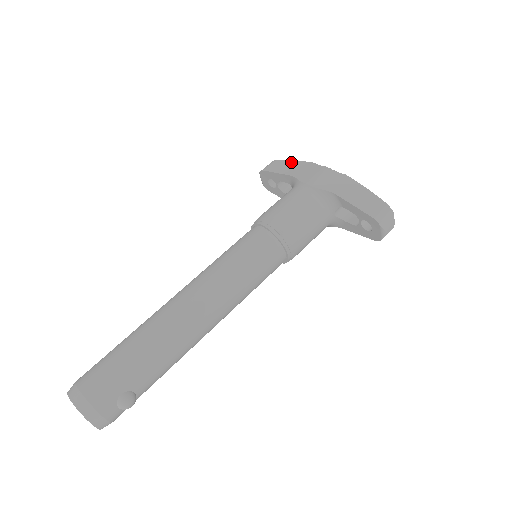
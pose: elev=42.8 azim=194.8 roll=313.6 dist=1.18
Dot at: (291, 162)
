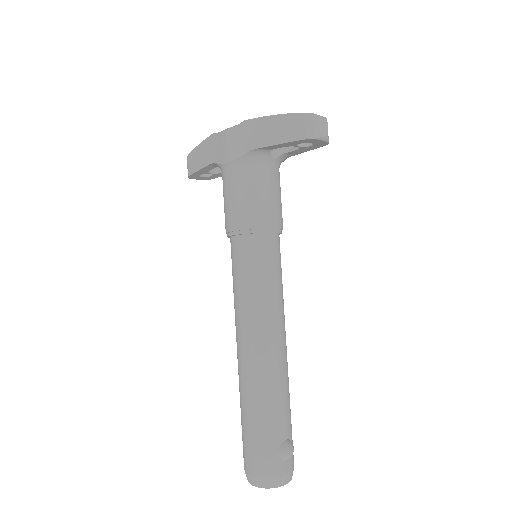
Dot at: (199, 148)
